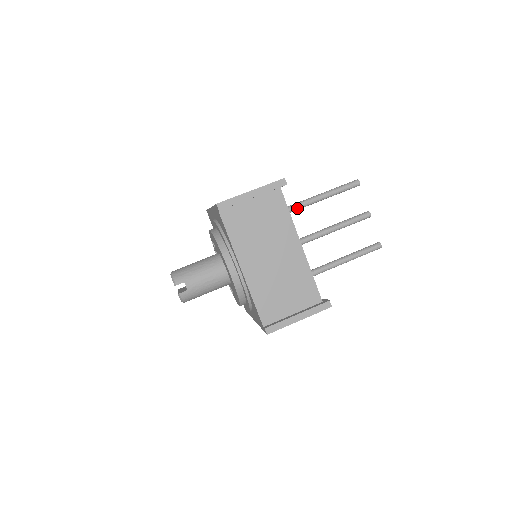
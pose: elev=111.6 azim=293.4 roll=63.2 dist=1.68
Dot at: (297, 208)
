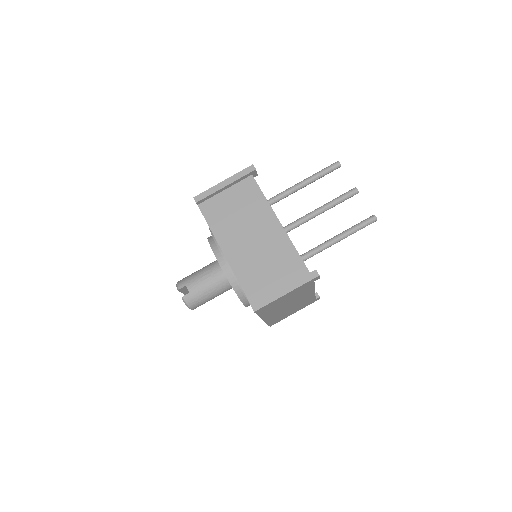
Dot at: (280, 197)
